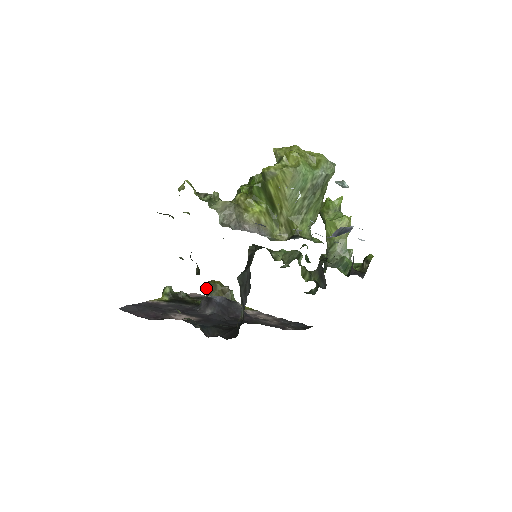
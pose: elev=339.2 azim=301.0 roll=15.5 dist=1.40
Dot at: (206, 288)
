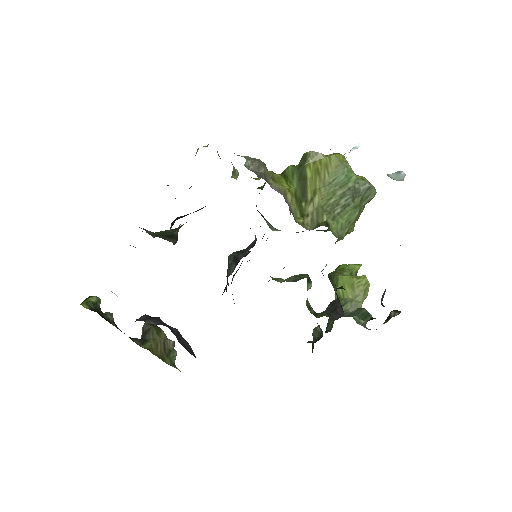
Dot at: (144, 328)
